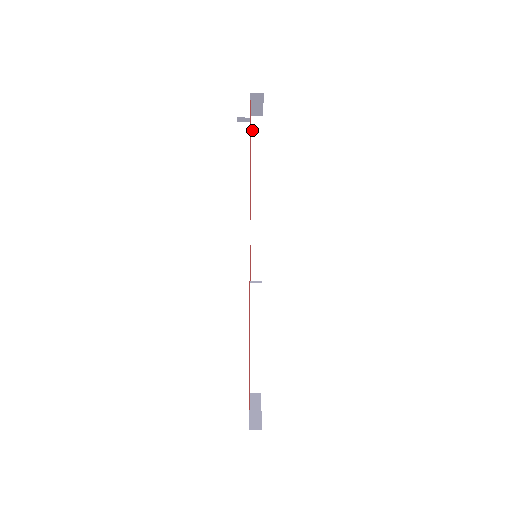
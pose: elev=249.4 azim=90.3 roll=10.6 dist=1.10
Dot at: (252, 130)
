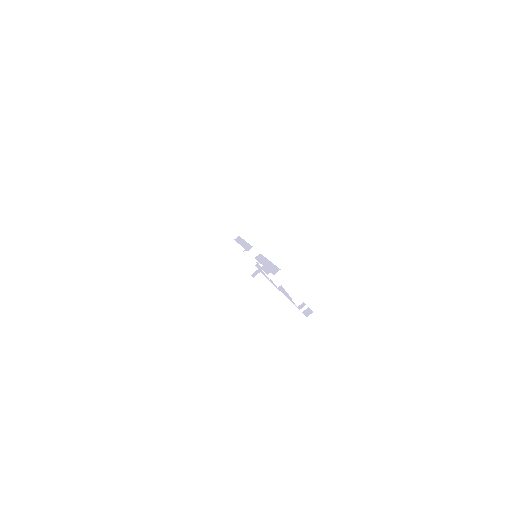
Dot at: (236, 240)
